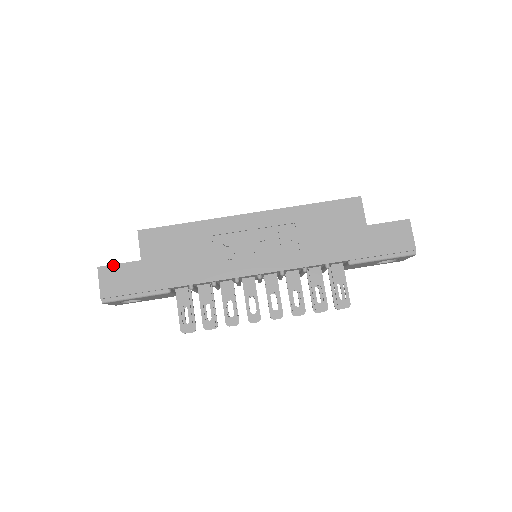
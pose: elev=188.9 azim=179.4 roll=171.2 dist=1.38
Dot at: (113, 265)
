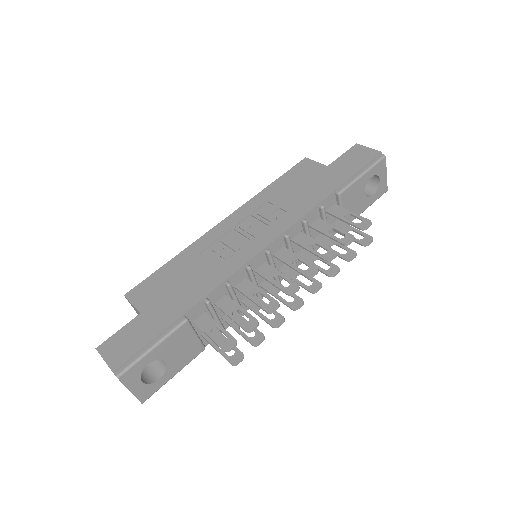
Dot at: (112, 336)
